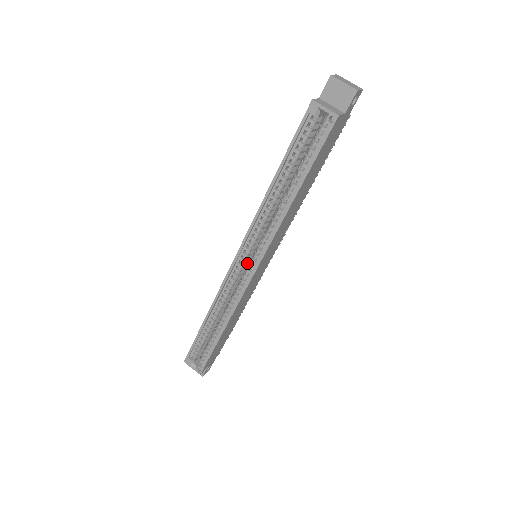
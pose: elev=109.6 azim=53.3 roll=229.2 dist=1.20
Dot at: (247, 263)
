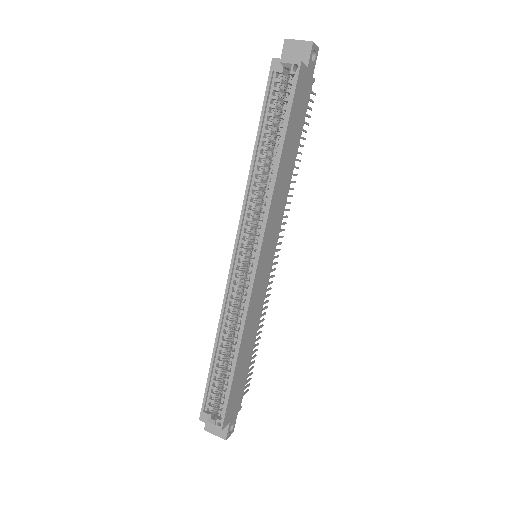
Dot at: (247, 261)
